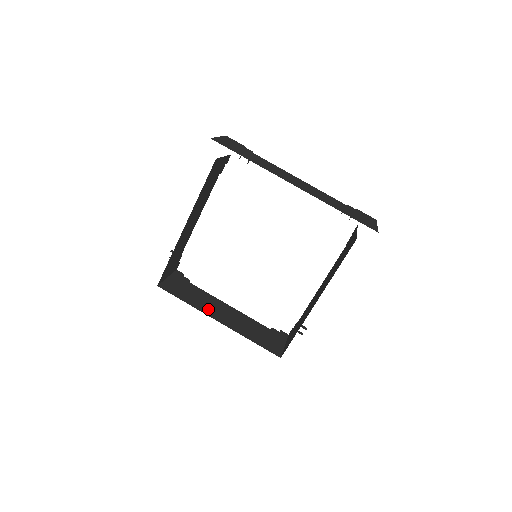
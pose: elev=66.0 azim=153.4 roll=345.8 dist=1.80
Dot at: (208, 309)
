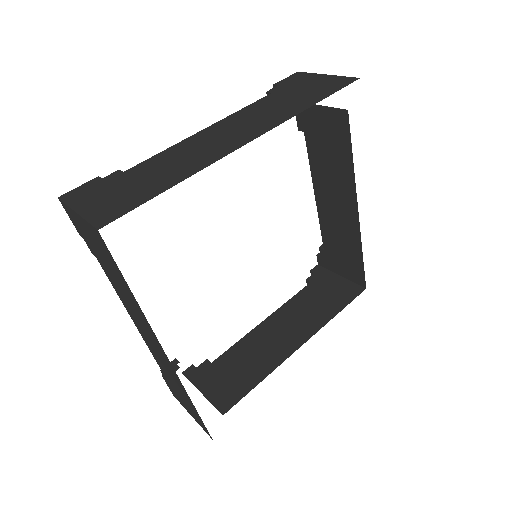
Dot at: (274, 353)
